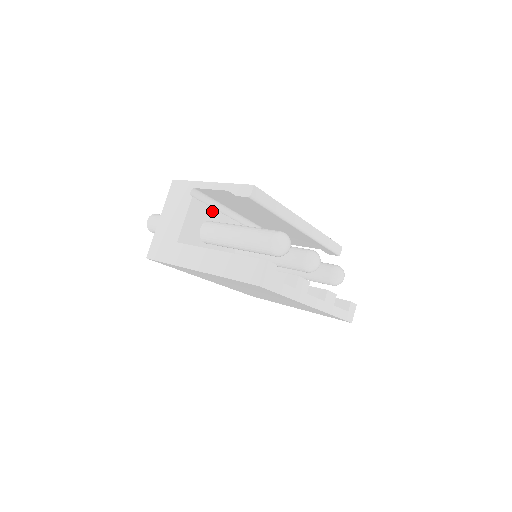
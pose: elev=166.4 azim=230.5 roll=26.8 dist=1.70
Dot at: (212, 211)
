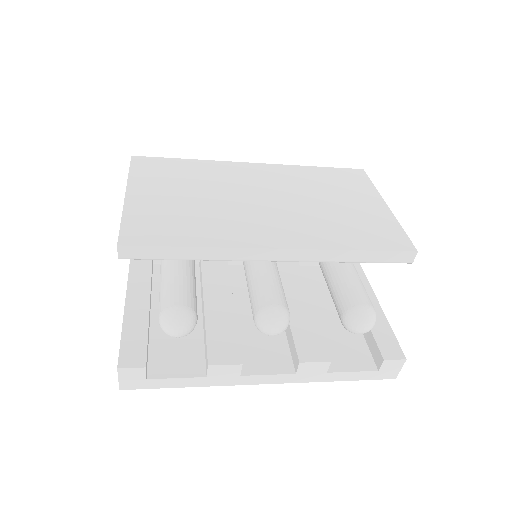
Dot at: occluded
